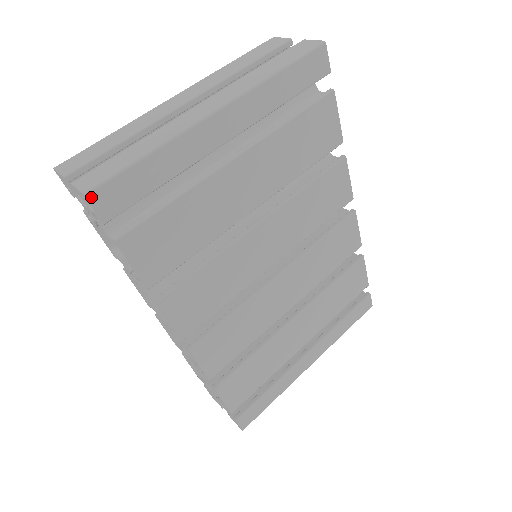
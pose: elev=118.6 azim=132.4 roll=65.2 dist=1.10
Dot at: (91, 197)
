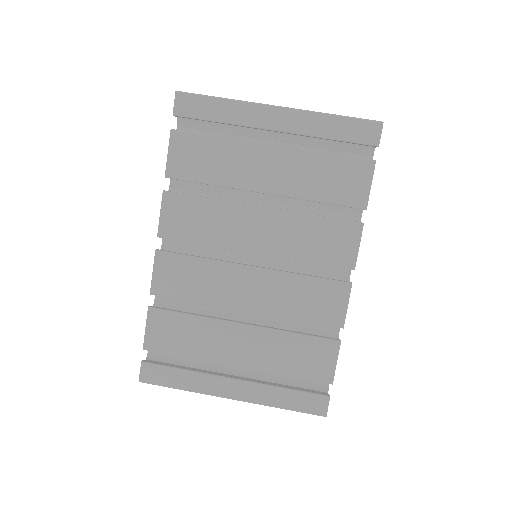
Dot at: (178, 95)
